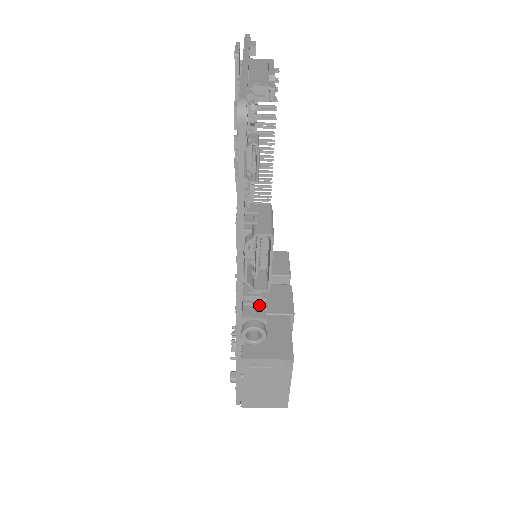
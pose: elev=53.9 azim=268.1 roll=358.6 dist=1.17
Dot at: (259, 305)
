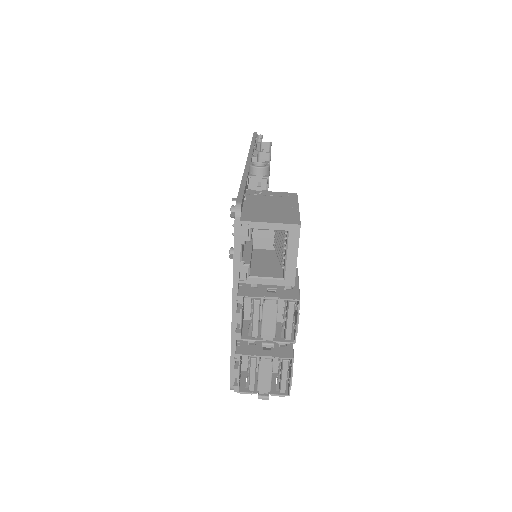
Dot at: occluded
